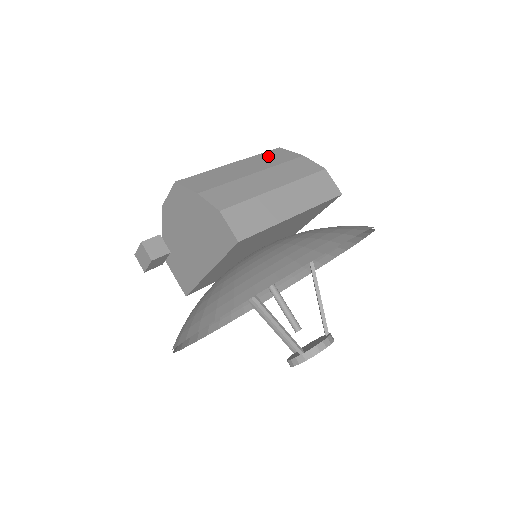
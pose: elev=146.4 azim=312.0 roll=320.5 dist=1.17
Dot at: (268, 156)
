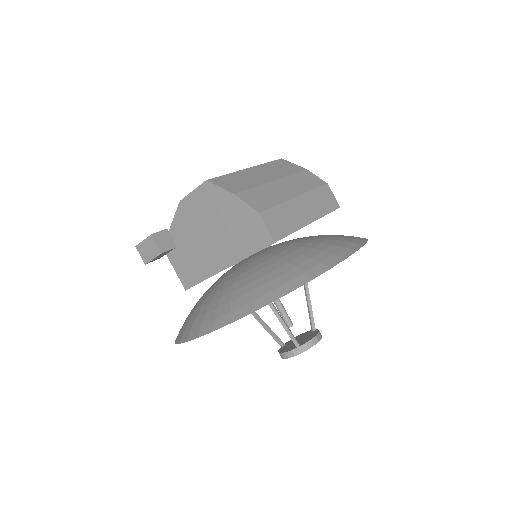
Dot at: (276, 165)
